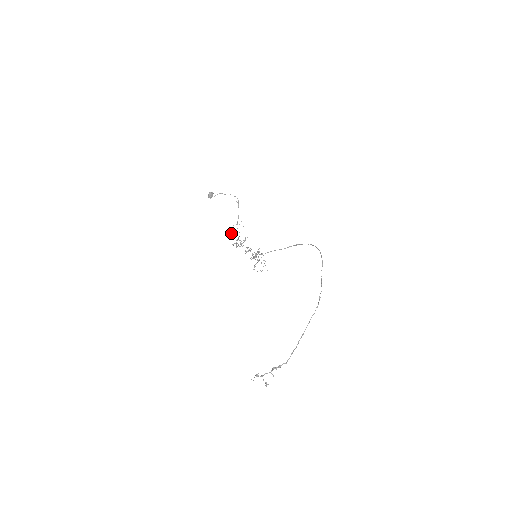
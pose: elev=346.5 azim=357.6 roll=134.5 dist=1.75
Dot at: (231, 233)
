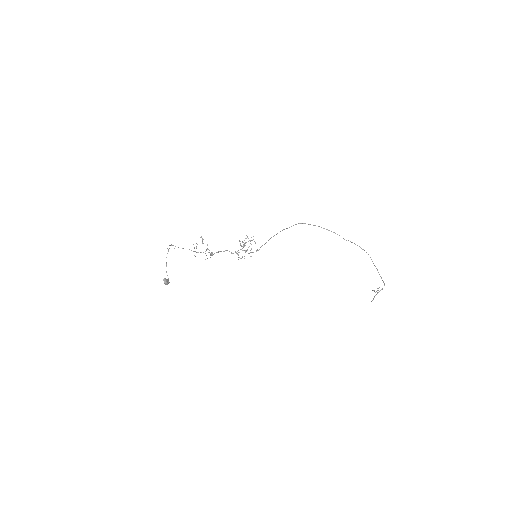
Dot at: occluded
